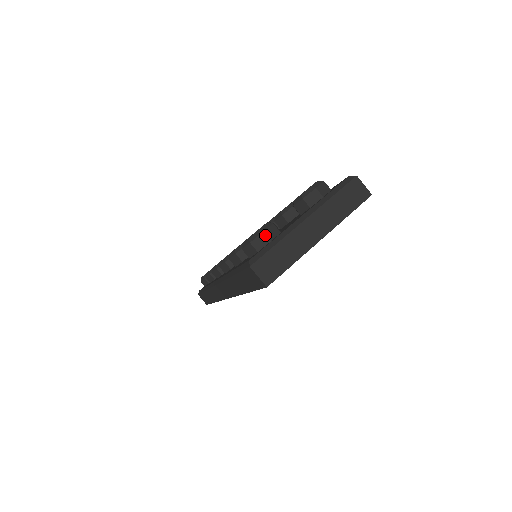
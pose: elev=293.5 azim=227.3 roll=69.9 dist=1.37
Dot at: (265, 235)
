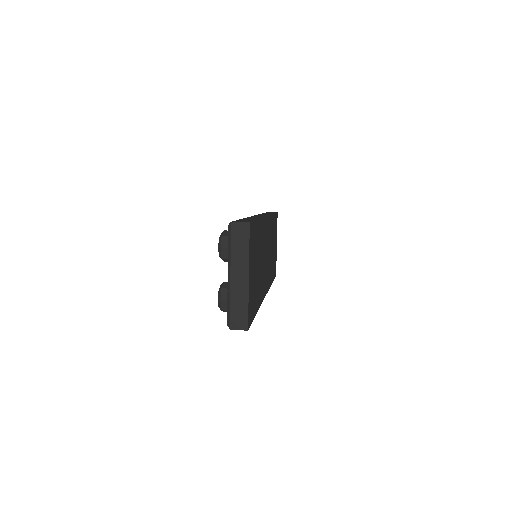
Dot at: (223, 301)
